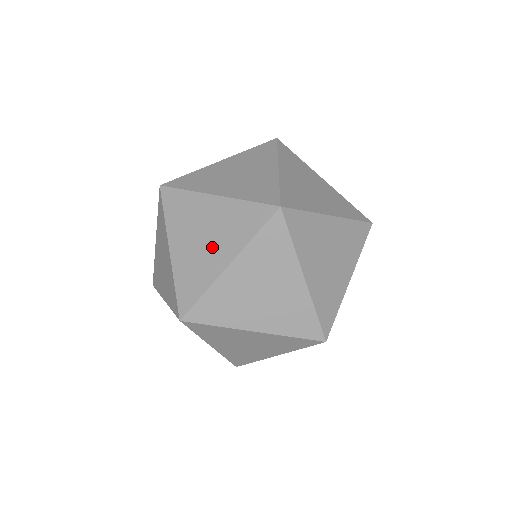
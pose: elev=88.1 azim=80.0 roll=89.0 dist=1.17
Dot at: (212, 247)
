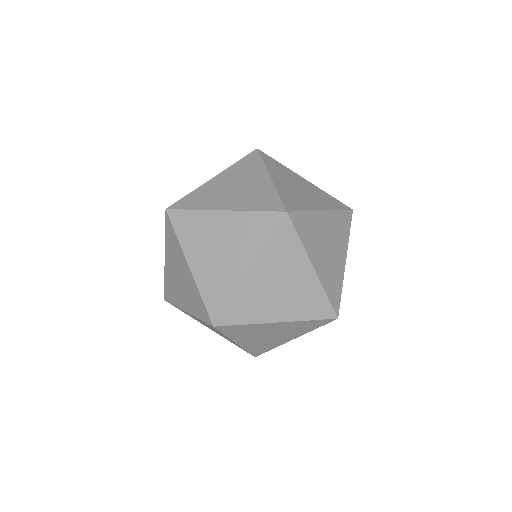
Dot at: occluded
